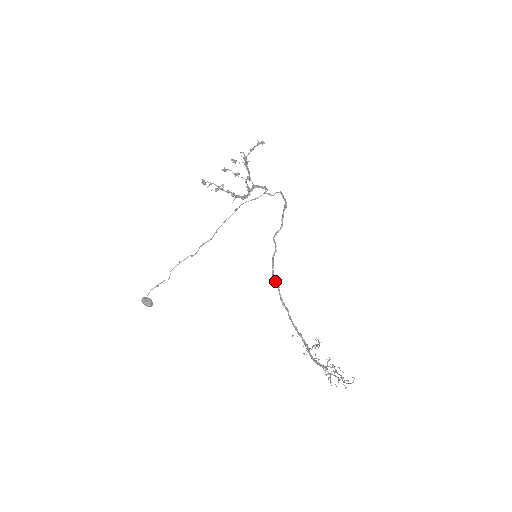
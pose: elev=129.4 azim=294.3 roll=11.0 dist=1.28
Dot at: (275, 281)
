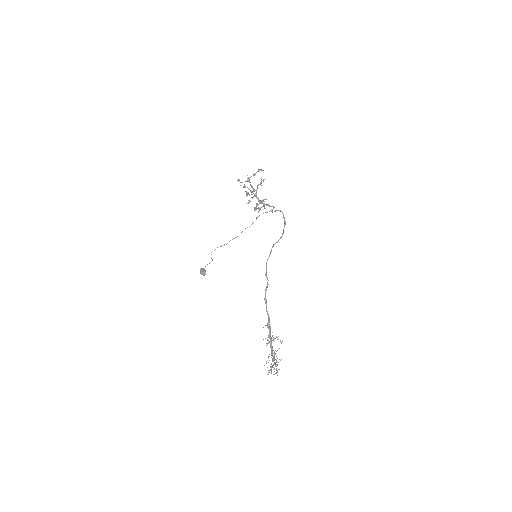
Dot at: occluded
